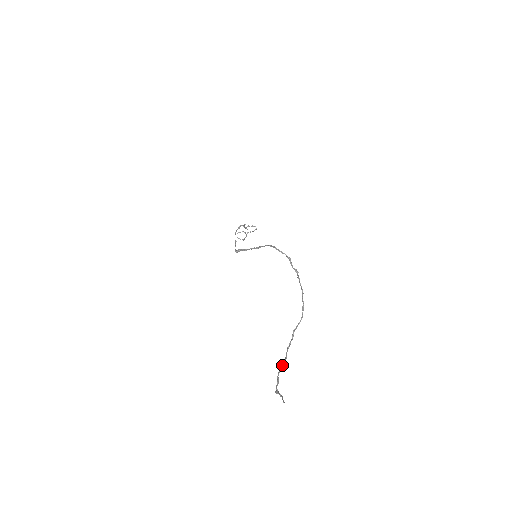
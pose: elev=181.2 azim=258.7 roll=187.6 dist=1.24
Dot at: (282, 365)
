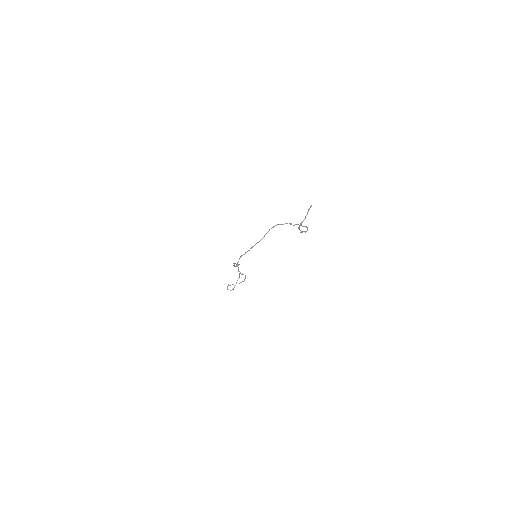
Dot at: occluded
